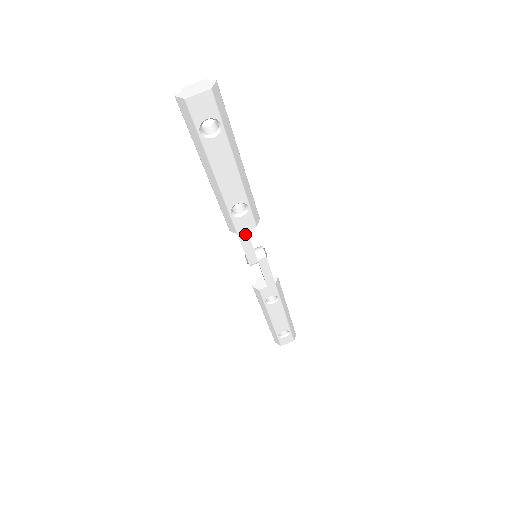
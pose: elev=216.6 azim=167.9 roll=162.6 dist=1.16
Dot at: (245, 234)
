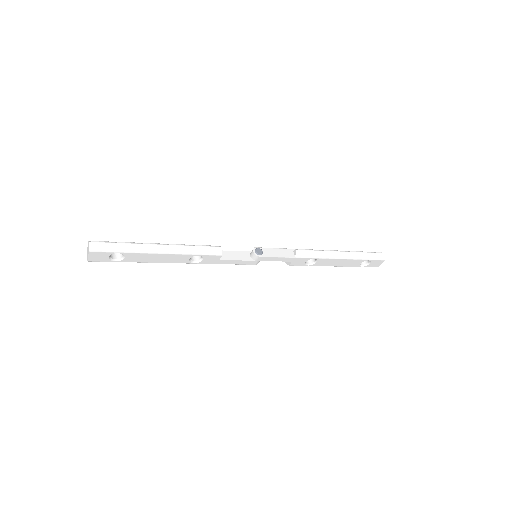
Dot at: (222, 261)
